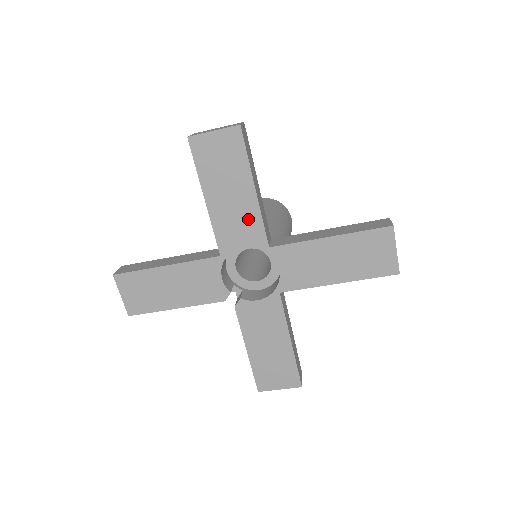
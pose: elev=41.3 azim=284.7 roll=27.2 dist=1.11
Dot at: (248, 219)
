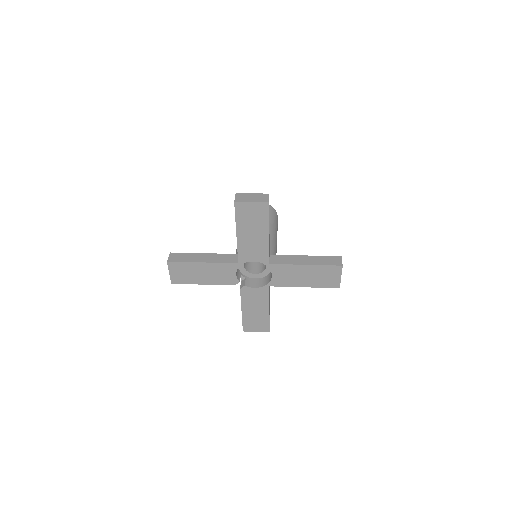
Dot at: (260, 248)
